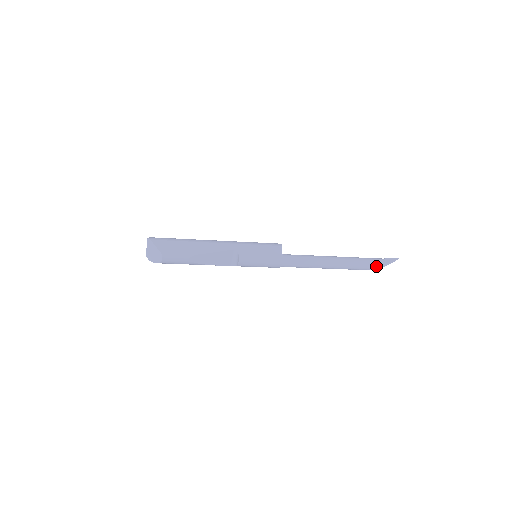
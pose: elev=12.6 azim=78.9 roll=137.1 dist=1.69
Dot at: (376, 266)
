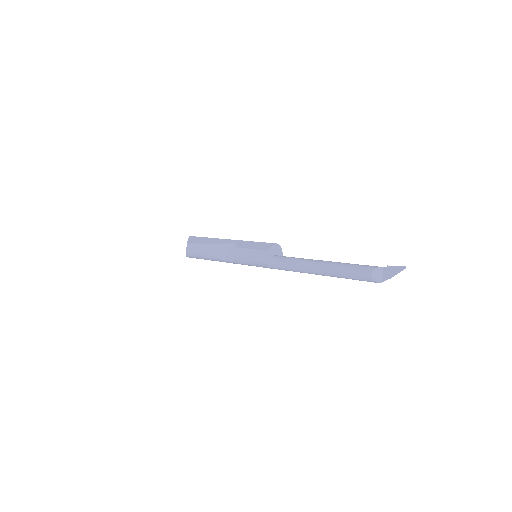
Dot at: (371, 271)
